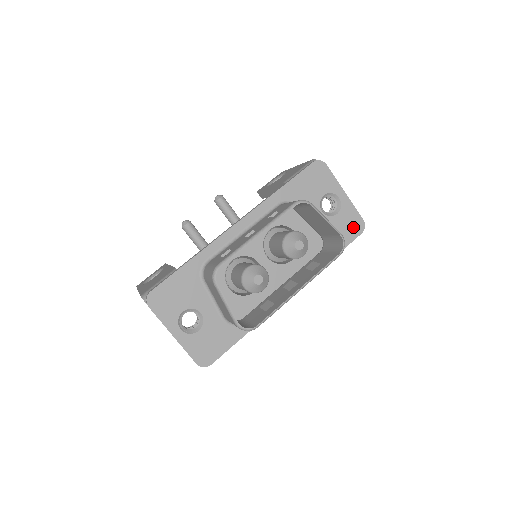
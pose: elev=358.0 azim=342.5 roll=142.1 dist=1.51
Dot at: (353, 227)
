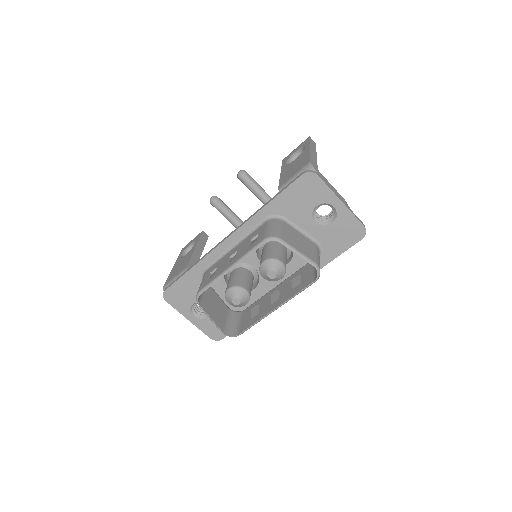
Dot at: (352, 234)
